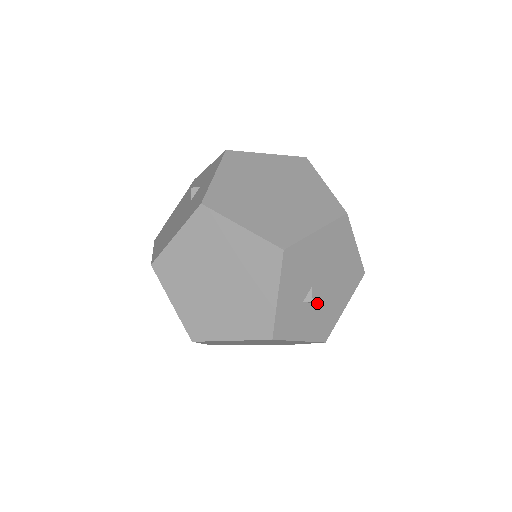
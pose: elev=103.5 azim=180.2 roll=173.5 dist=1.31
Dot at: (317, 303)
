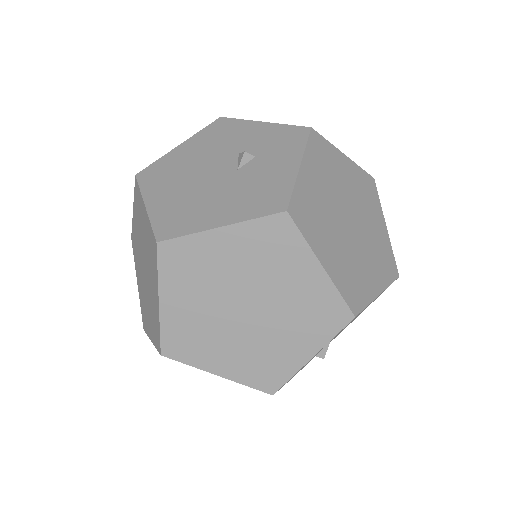
Dot at: occluded
